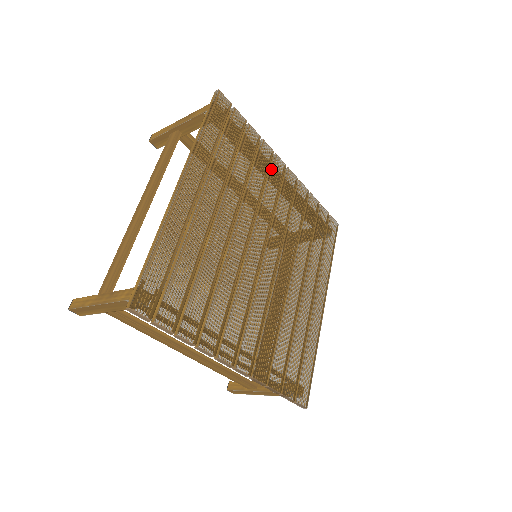
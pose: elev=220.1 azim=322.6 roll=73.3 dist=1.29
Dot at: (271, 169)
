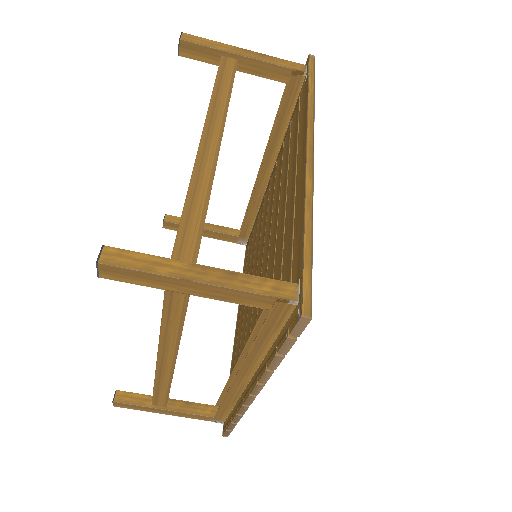
Dot at: occluded
